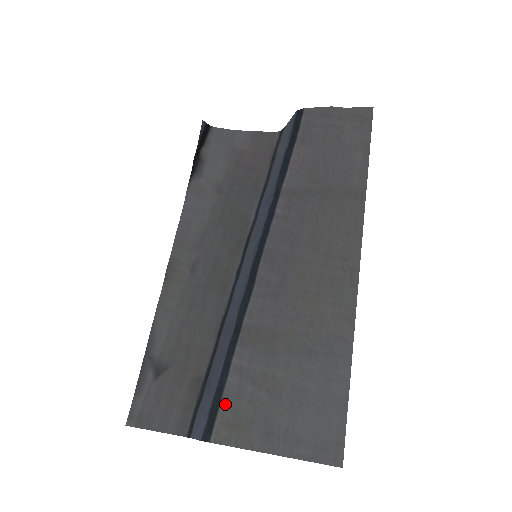
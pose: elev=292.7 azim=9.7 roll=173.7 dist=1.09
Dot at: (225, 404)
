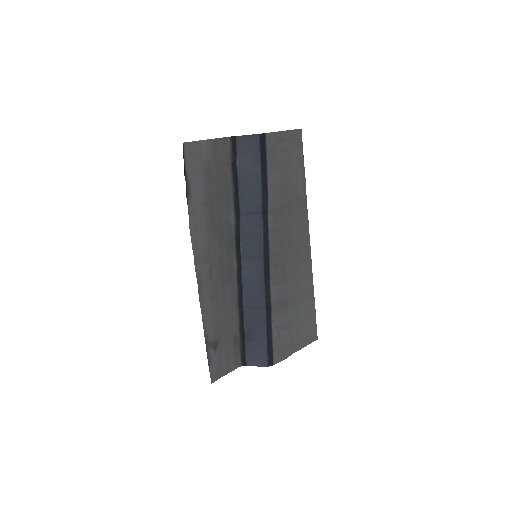
Dot at: (275, 346)
